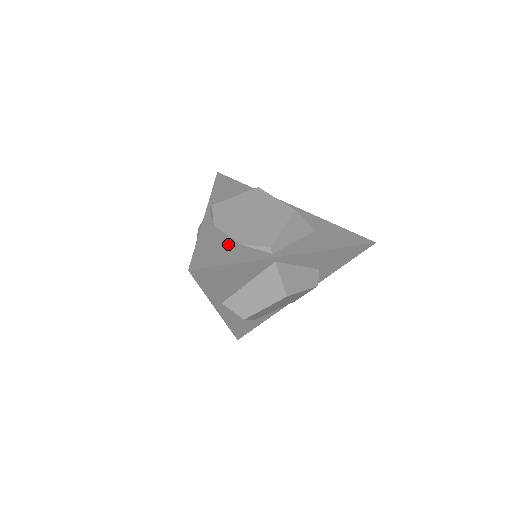
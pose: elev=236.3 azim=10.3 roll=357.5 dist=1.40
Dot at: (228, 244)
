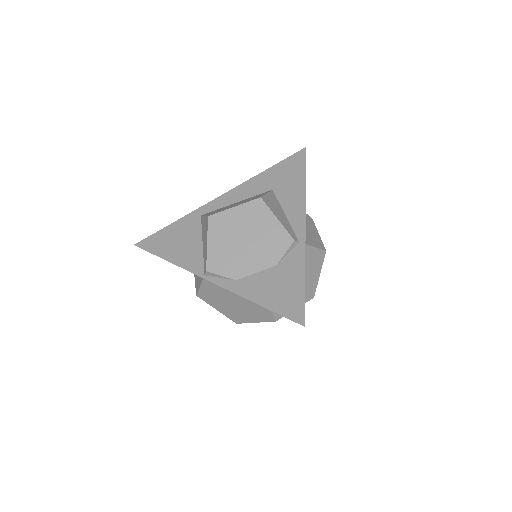
Dot at: (272, 277)
